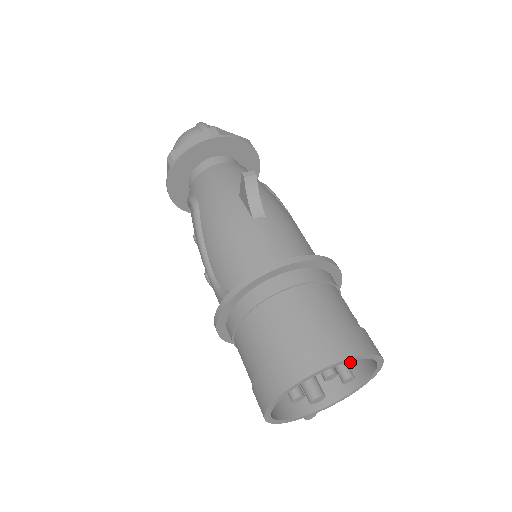
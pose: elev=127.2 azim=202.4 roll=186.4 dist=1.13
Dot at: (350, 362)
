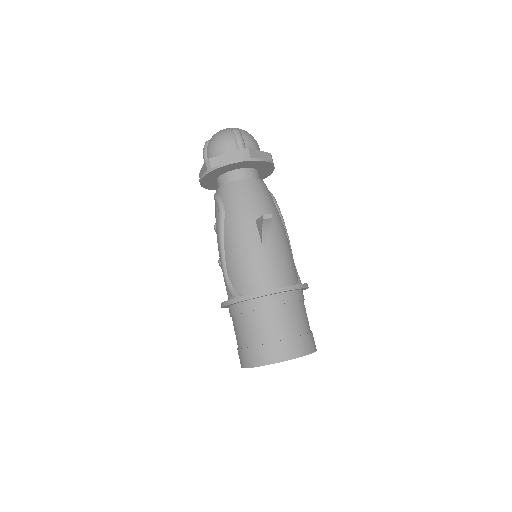
Dot at: occluded
